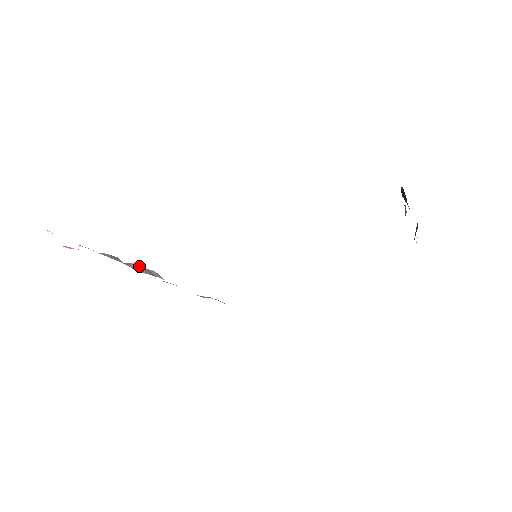
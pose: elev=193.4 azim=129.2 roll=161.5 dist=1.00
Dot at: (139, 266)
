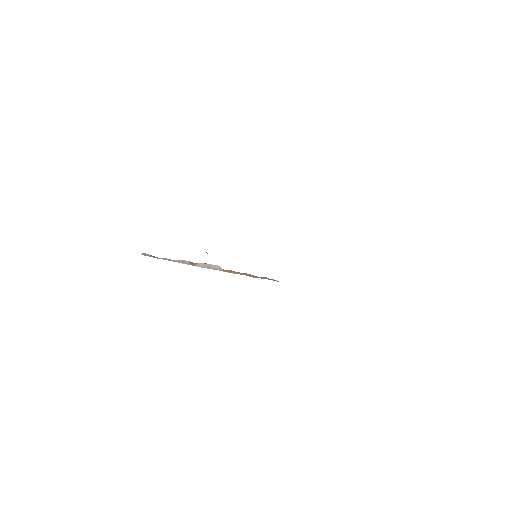
Dot at: (204, 264)
